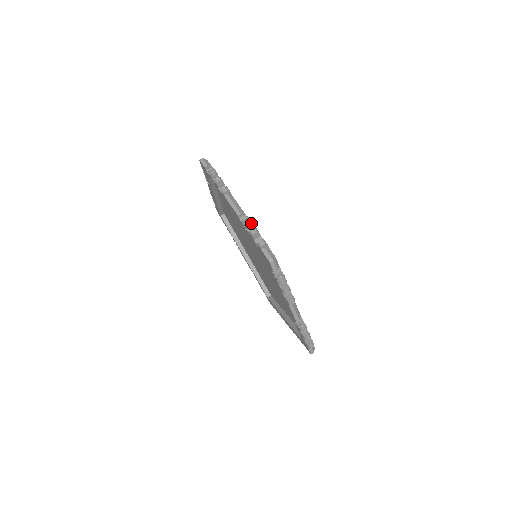
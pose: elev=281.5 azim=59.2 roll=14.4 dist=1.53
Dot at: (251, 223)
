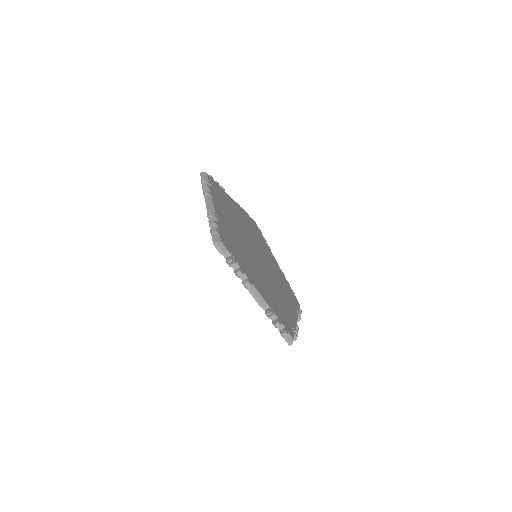
Dot at: (273, 315)
